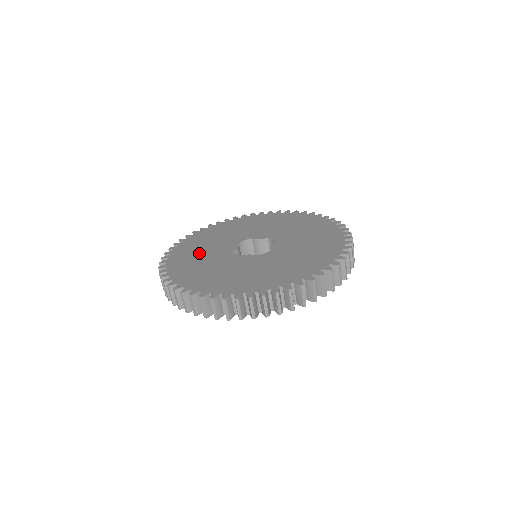
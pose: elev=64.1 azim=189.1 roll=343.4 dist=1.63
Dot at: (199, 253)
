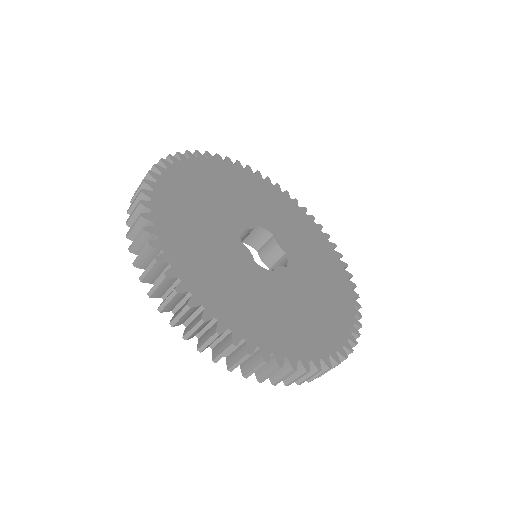
Dot at: (213, 191)
